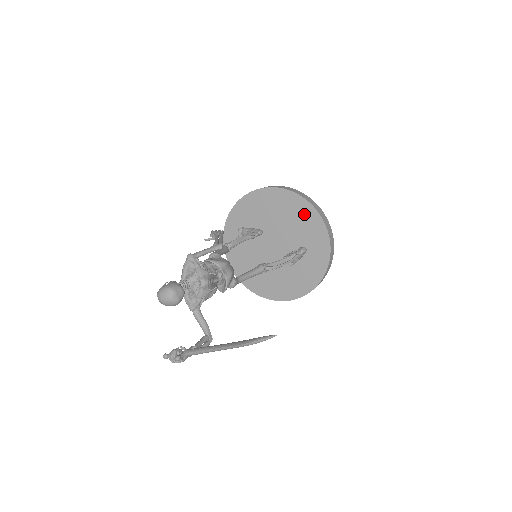
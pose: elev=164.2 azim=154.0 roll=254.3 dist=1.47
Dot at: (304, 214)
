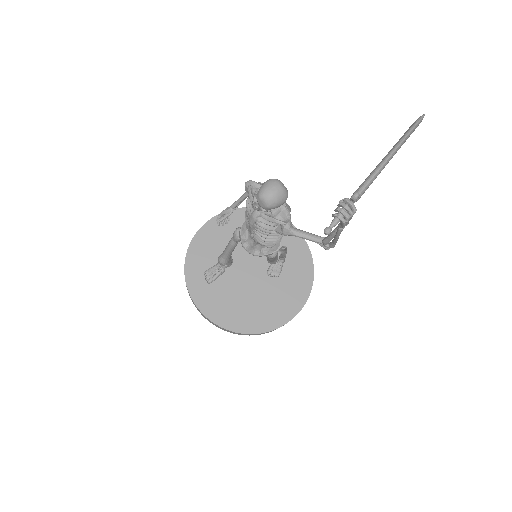
Dot at: occluded
